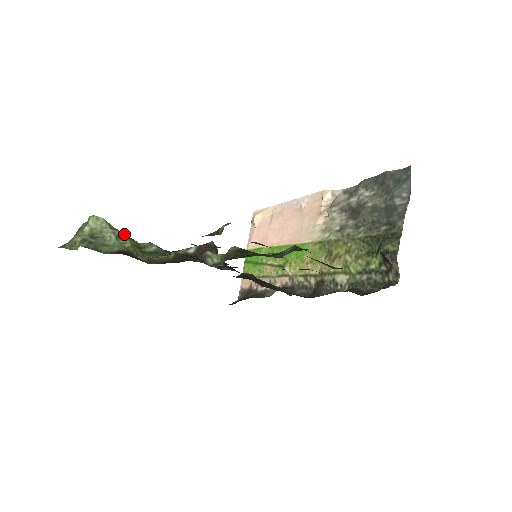
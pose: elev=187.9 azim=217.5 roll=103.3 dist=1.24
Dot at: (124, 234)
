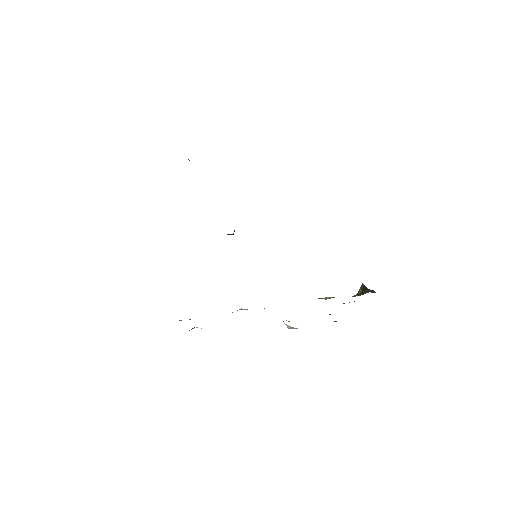
Dot at: occluded
